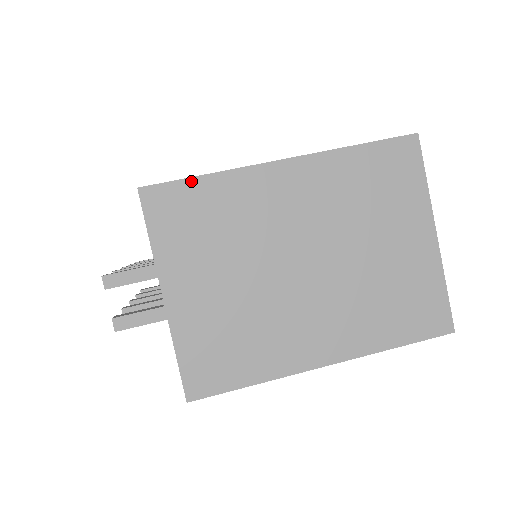
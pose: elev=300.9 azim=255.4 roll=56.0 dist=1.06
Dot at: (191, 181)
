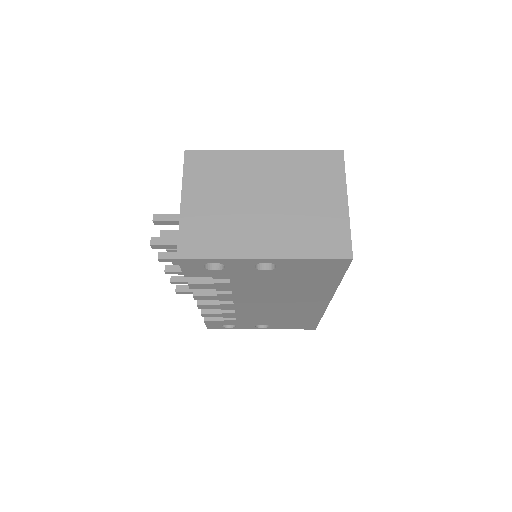
Dot at: (212, 152)
